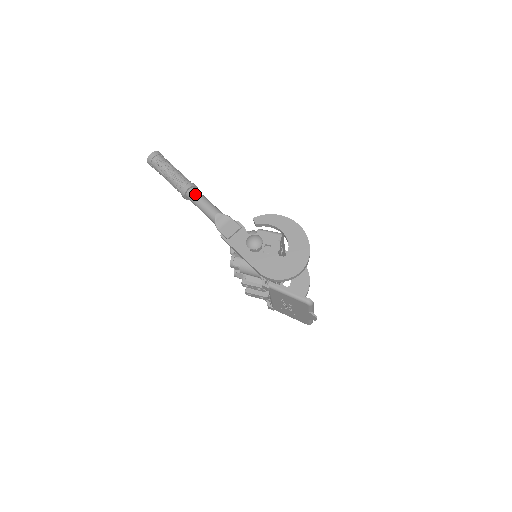
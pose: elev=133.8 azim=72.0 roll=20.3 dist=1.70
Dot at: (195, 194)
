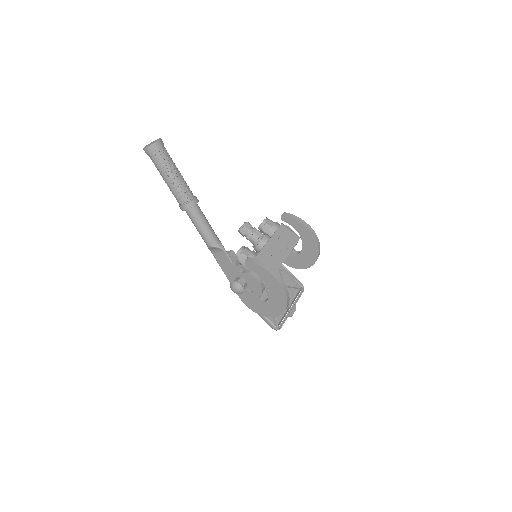
Dot at: (191, 217)
